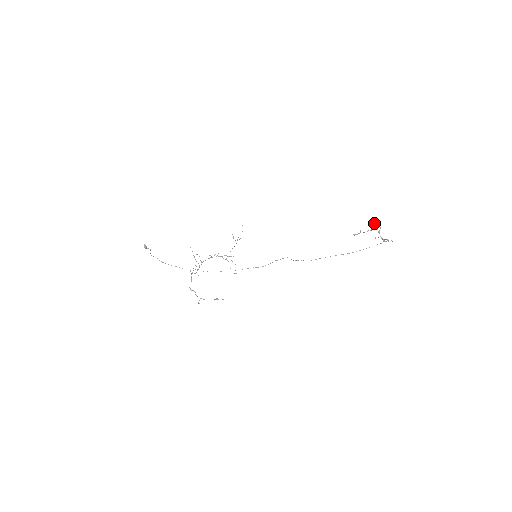
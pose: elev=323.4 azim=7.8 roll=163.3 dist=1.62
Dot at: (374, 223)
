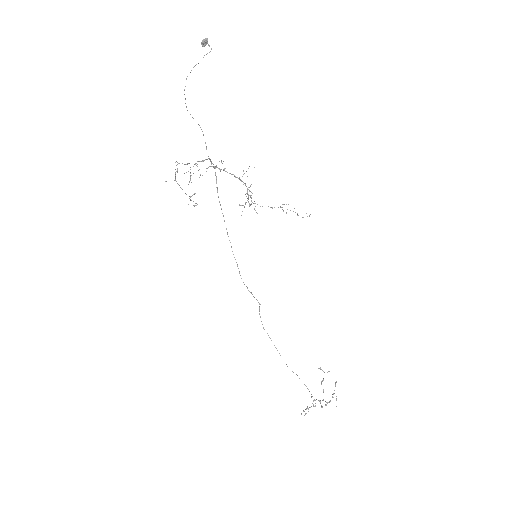
Dot at: (332, 397)
